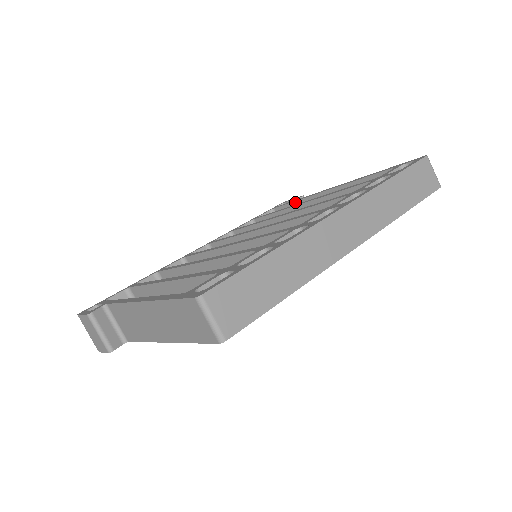
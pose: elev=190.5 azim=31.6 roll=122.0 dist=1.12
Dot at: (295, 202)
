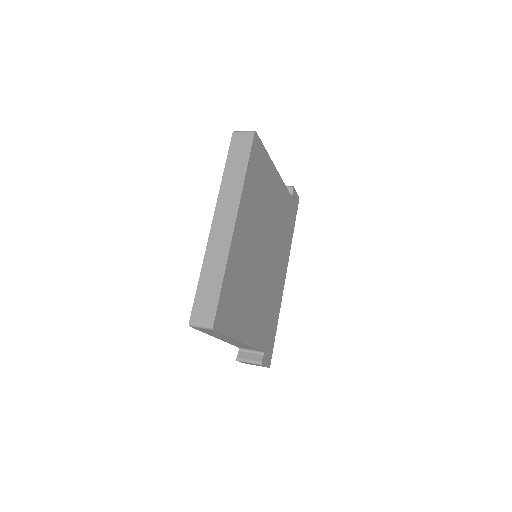
Dot at: occluded
